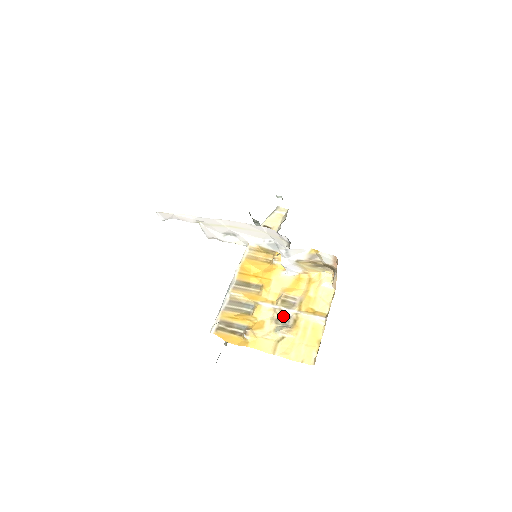
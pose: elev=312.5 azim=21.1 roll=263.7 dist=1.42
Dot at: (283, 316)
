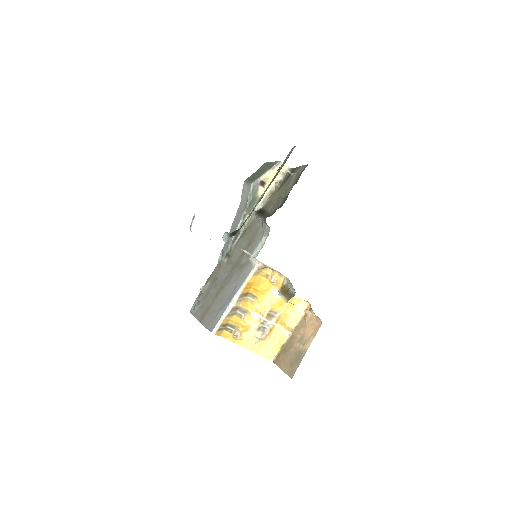
Dot at: (264, 324)
